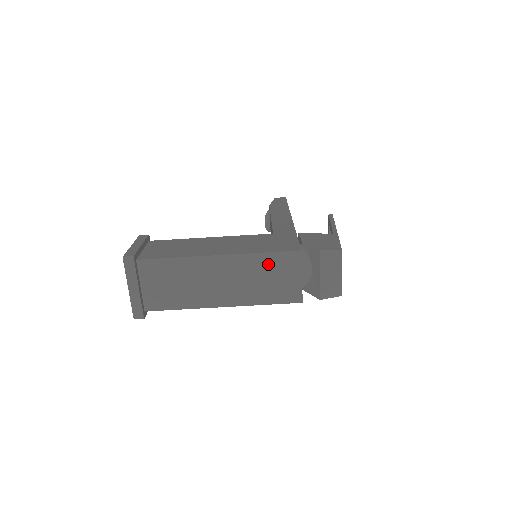
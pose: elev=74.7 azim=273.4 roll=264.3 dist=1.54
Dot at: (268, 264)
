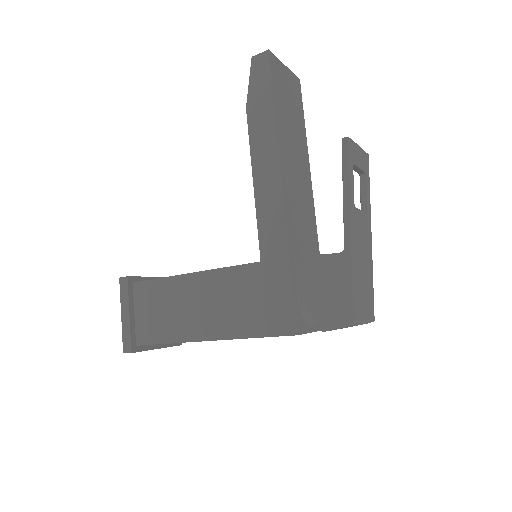
Dot at: occluded
